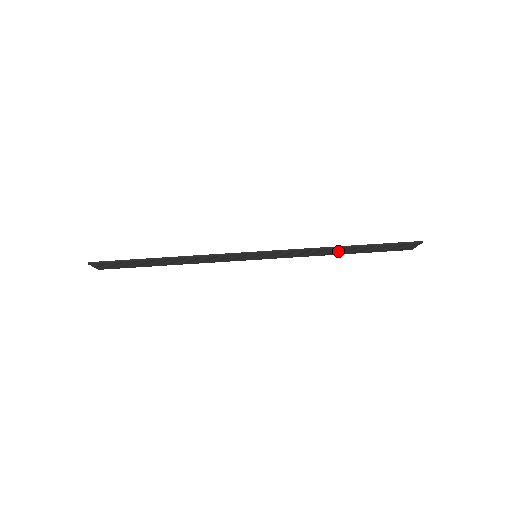
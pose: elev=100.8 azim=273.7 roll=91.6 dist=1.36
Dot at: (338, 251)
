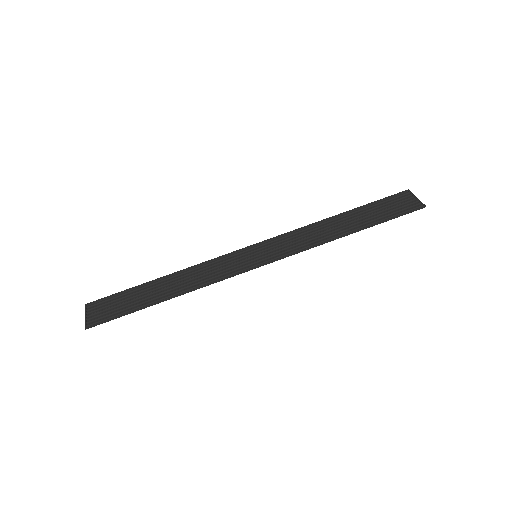
Dot at: (339, 226)
